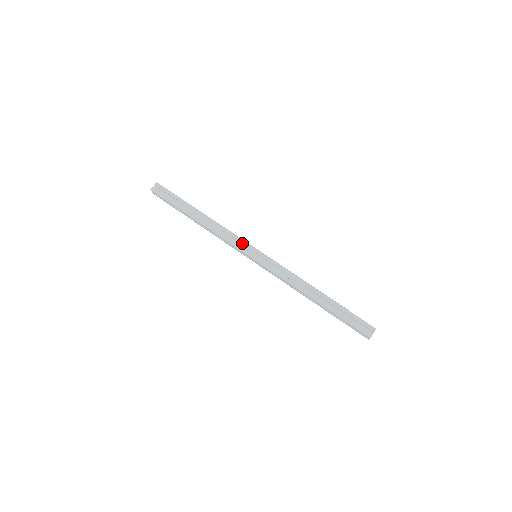
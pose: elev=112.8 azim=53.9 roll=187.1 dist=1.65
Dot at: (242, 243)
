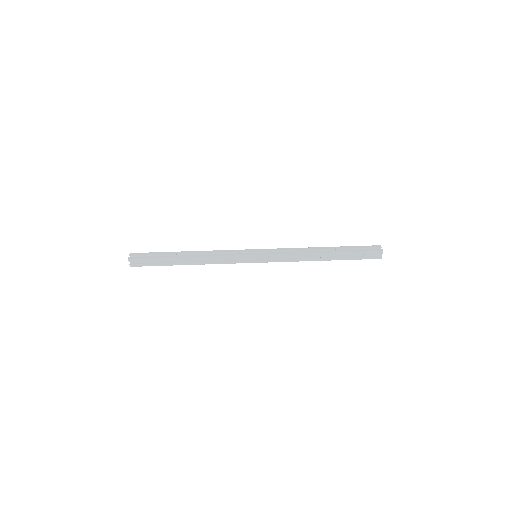
Dot at: (239, 258)
